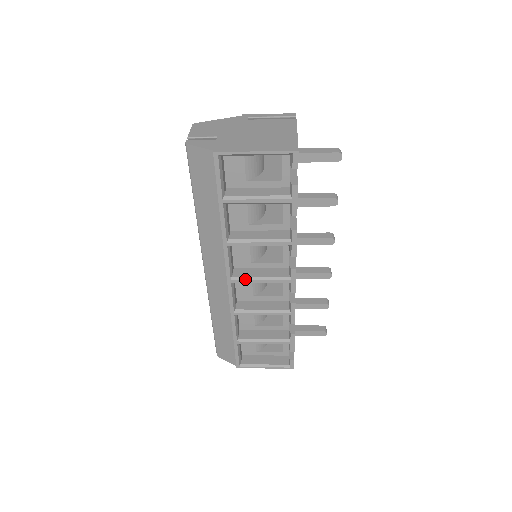
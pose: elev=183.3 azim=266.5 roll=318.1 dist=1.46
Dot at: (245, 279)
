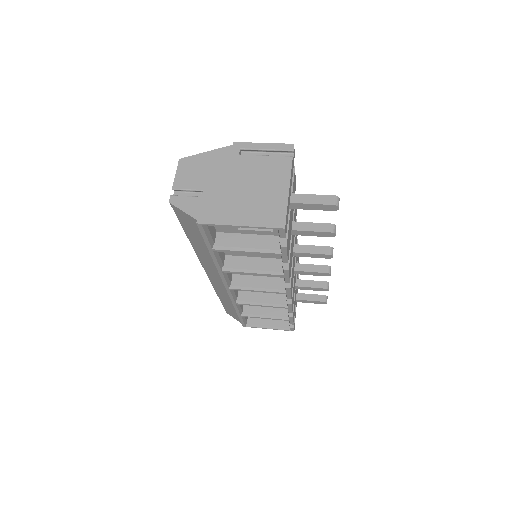
Dot at: (242, 289)
